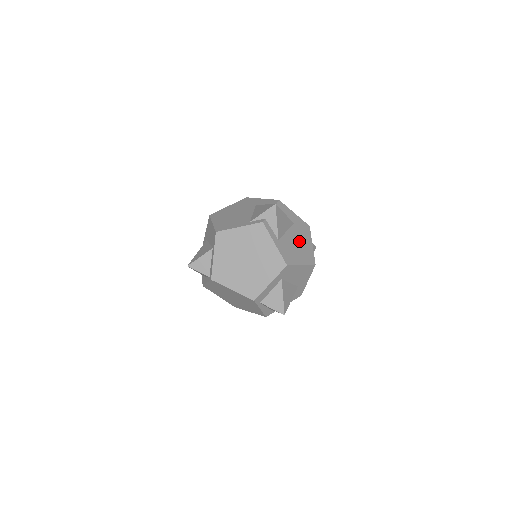
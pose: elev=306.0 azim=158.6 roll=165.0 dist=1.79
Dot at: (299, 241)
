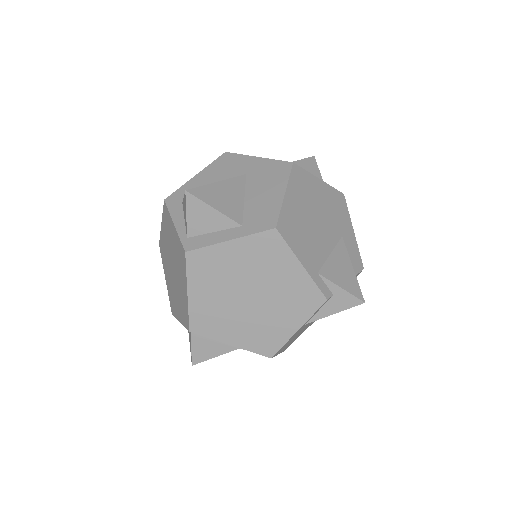
Dot at: (310, 323)
